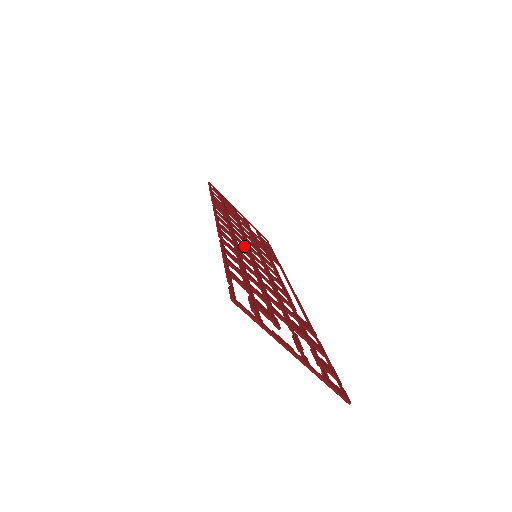
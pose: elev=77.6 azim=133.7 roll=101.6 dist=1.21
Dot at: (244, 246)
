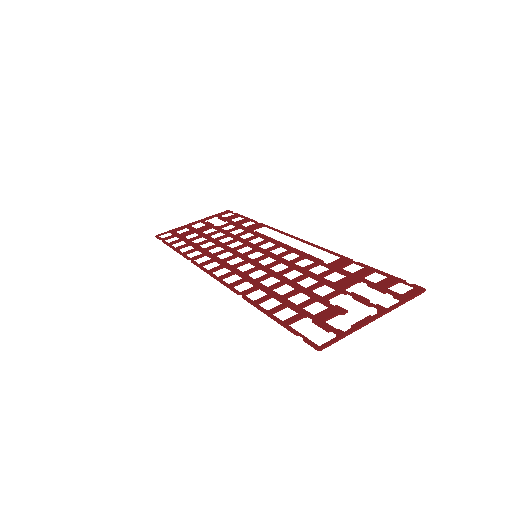
Dot at: occluded
